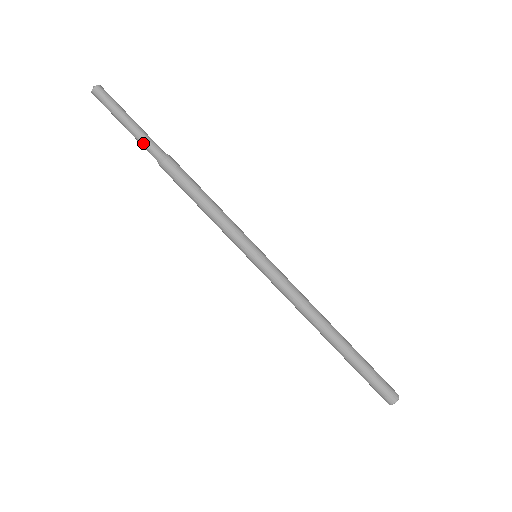
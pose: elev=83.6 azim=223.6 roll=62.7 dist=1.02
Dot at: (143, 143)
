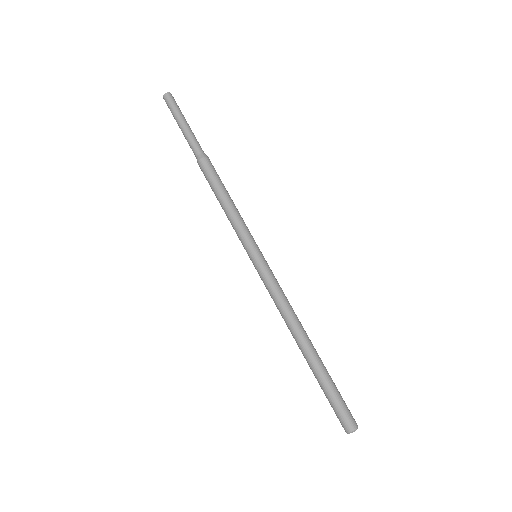
Dot at: (194, 139)
